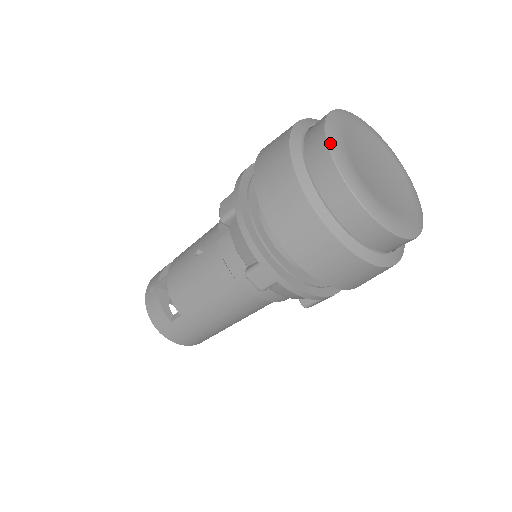
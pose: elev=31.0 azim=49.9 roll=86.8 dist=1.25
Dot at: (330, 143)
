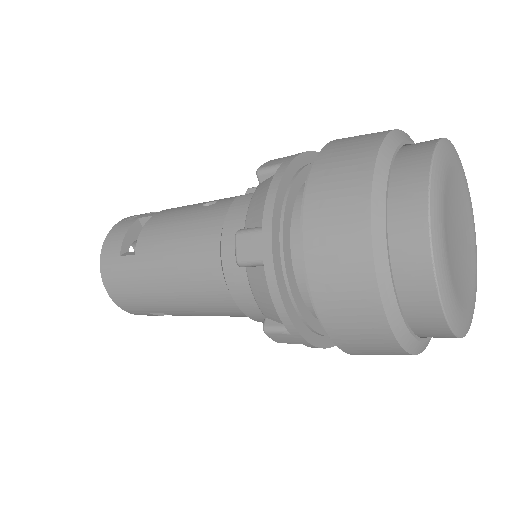
Dot at: (438, 149)
